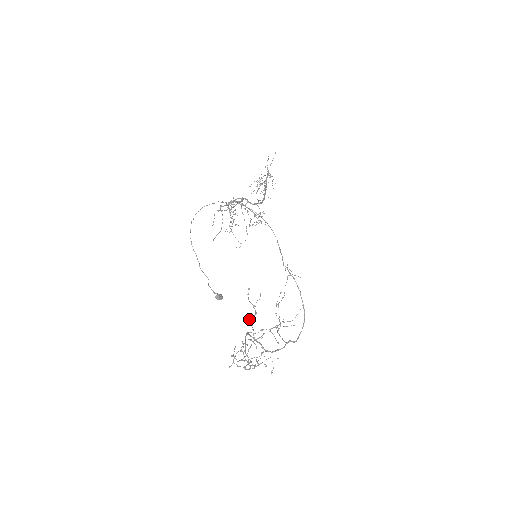
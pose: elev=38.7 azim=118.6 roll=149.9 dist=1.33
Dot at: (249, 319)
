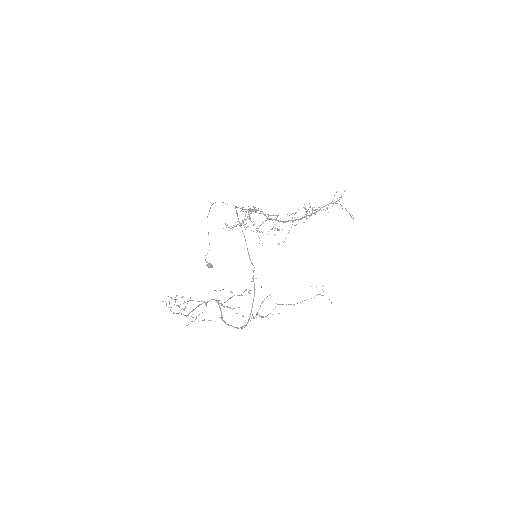
Dot at: occluded
